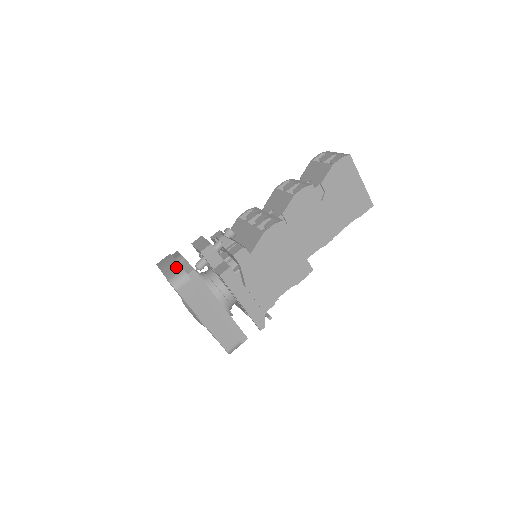
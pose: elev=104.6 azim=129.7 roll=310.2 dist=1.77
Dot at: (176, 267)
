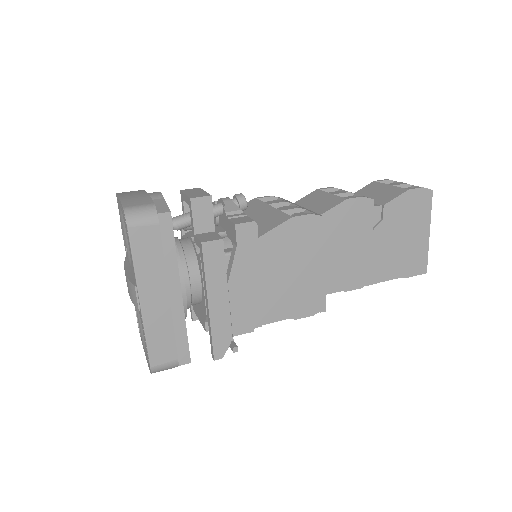
Dot at: (145, 199)
